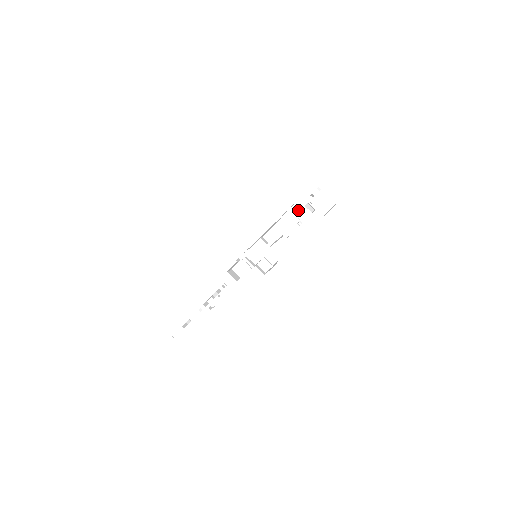
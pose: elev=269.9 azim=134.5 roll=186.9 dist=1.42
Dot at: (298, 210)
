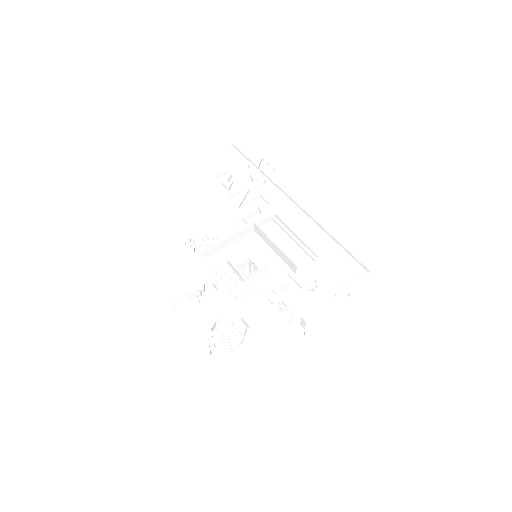
Dot at: occluded
